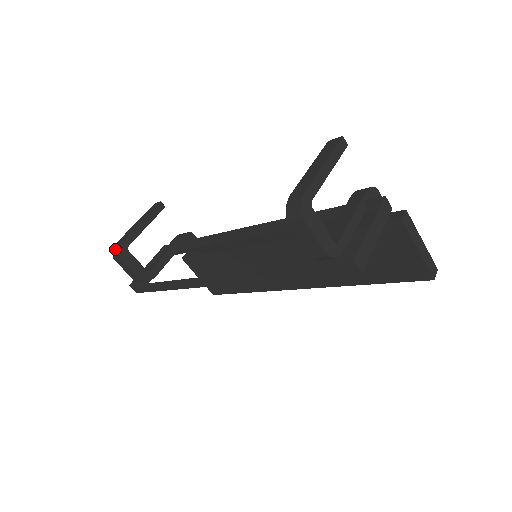
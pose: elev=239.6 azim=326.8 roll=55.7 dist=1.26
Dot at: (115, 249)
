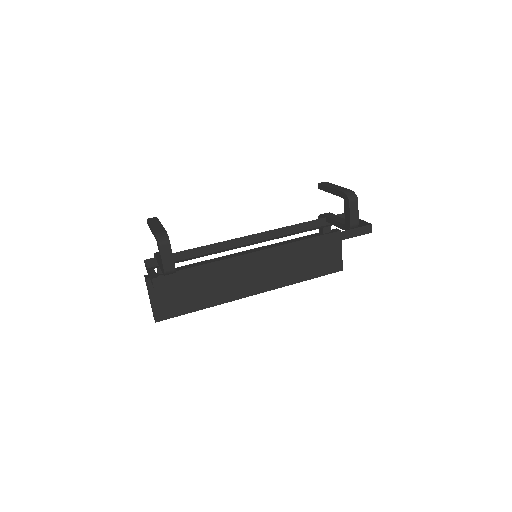
Dot at: (161, 236)
